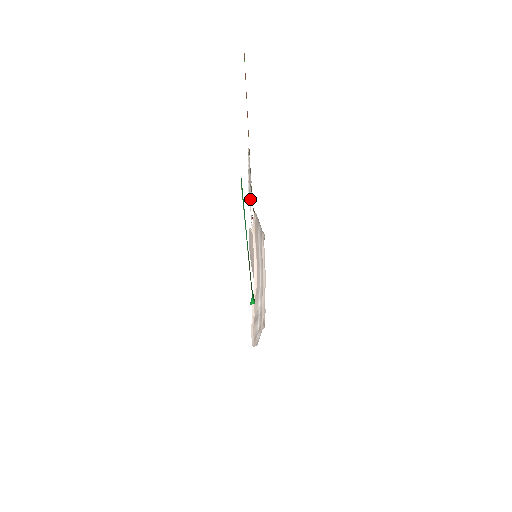
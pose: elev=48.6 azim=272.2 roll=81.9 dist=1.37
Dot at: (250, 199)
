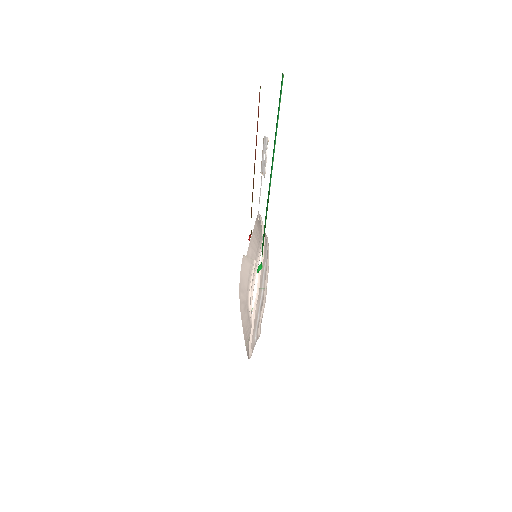
Dot at: (265, 166)
